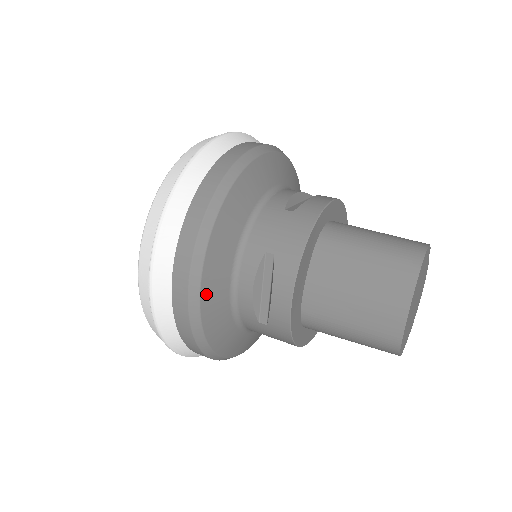
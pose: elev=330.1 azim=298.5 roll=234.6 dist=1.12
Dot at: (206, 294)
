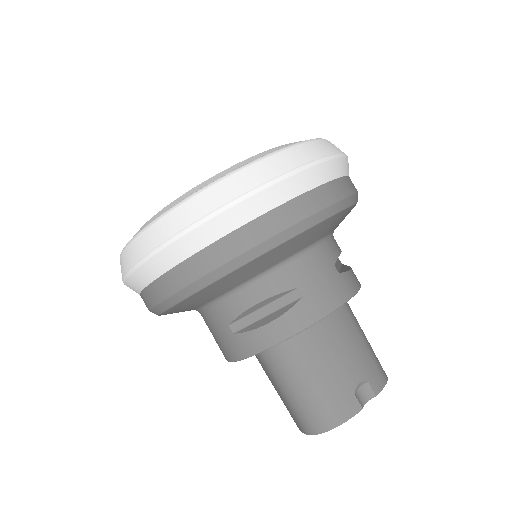
Dot at: occluded
